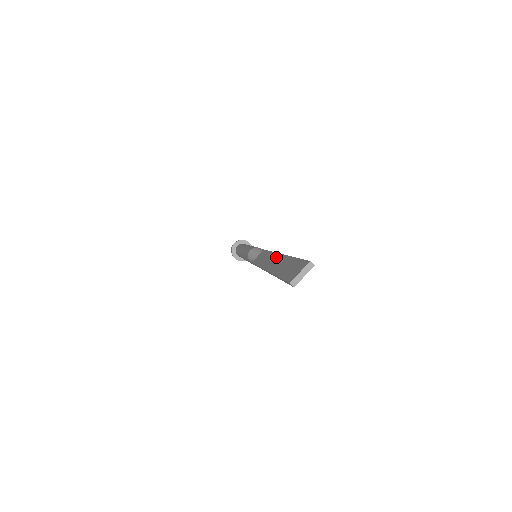
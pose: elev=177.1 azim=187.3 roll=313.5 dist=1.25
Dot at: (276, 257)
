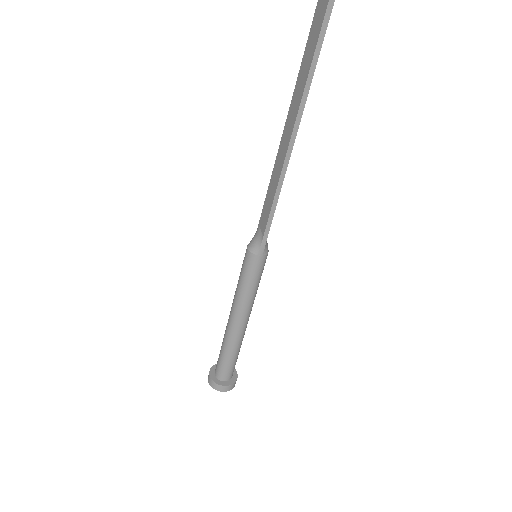
Dot at: (287, 121)
